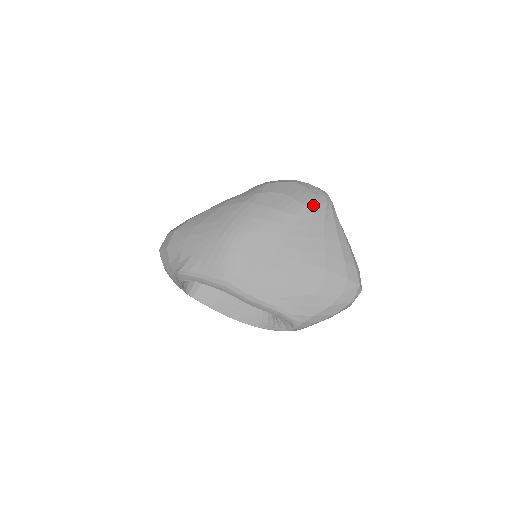
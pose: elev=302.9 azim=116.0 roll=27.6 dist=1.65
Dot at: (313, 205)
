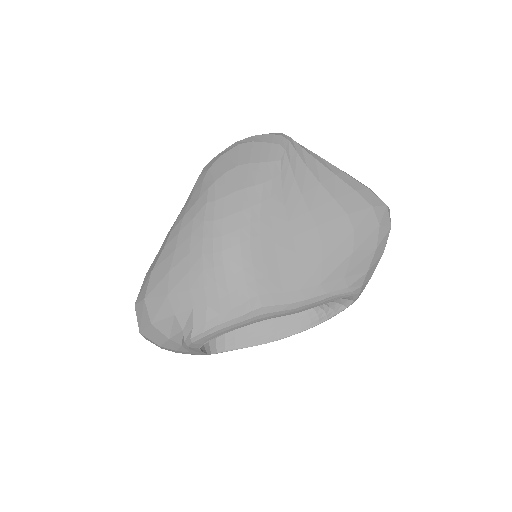
Dot at: (281, 155)
